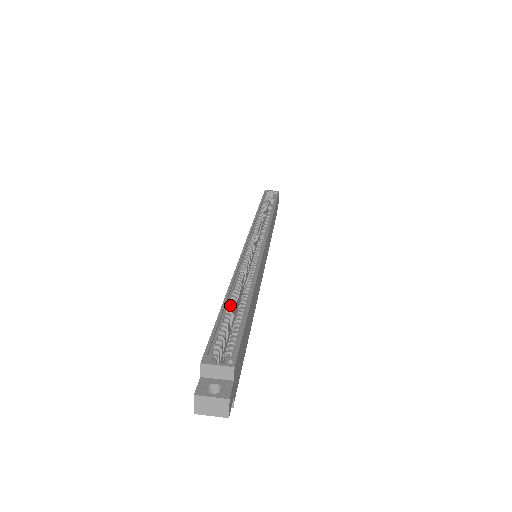
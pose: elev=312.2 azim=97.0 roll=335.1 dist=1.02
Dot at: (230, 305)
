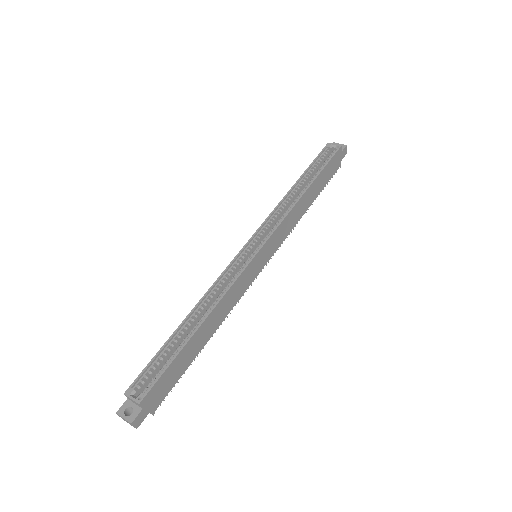
Dot at: (181, 333)
